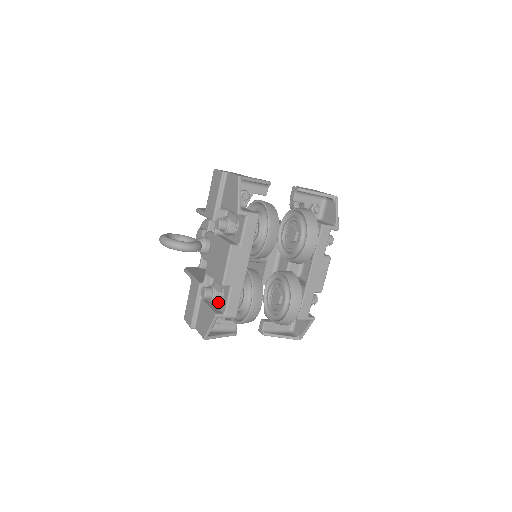
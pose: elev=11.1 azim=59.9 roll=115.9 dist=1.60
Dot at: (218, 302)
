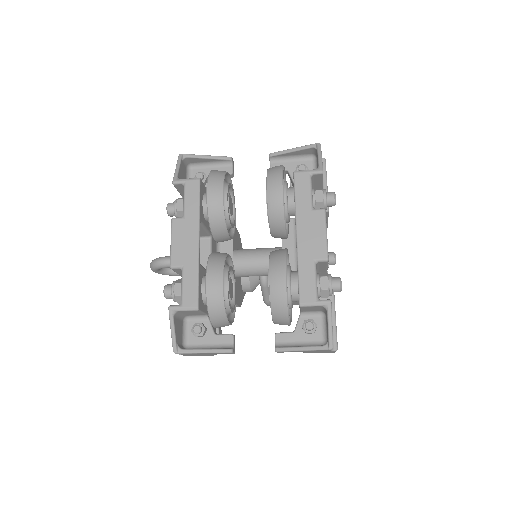
Dot at: occluded
